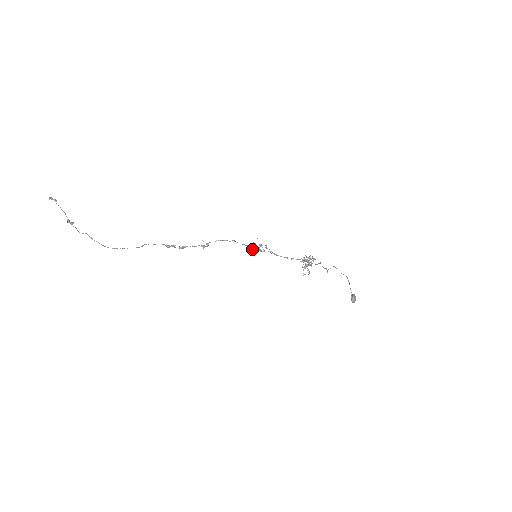
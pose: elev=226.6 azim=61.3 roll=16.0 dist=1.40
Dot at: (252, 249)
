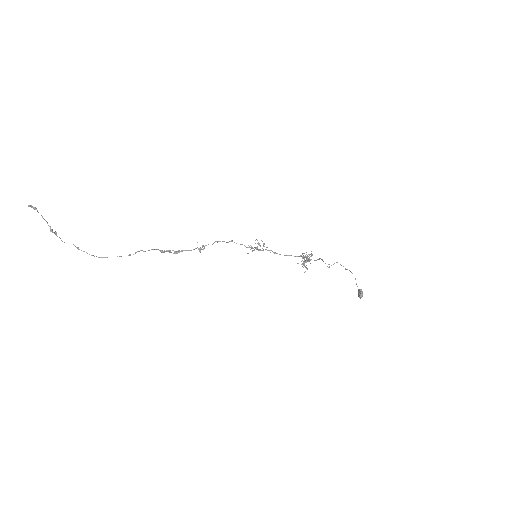
Dot at: (250, 249)
